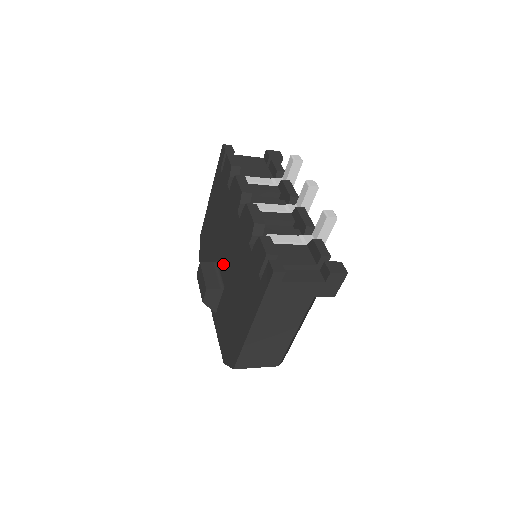
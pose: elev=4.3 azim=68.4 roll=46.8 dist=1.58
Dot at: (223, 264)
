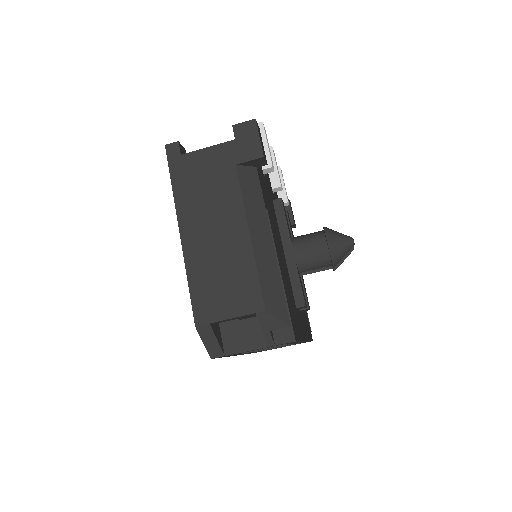
Dot at: occluded
